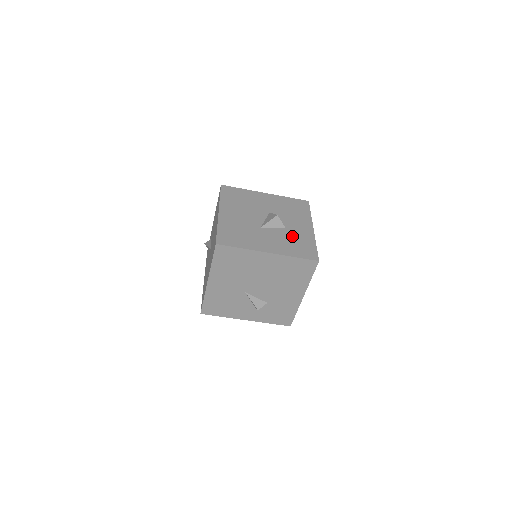
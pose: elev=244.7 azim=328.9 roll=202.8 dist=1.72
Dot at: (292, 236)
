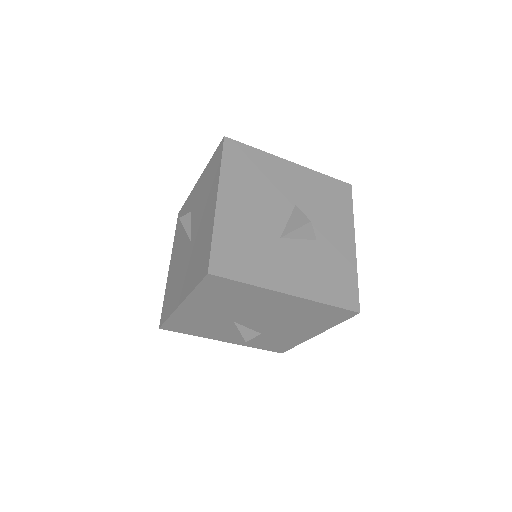
Dot at: (325, 259)
